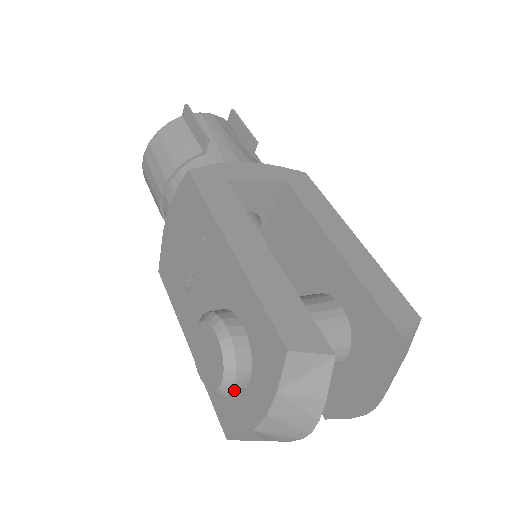
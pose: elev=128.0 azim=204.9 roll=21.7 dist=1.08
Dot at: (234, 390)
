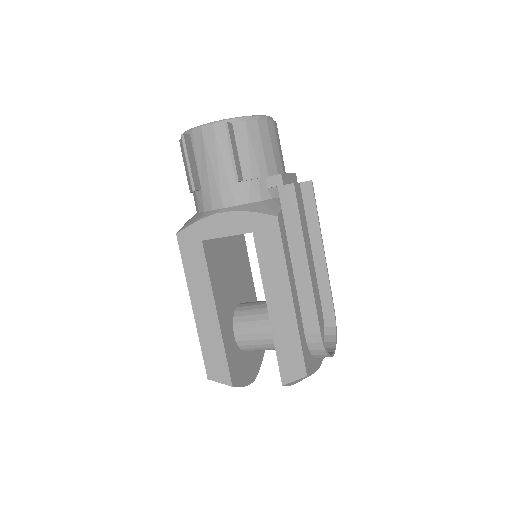
Dot at: occluded
